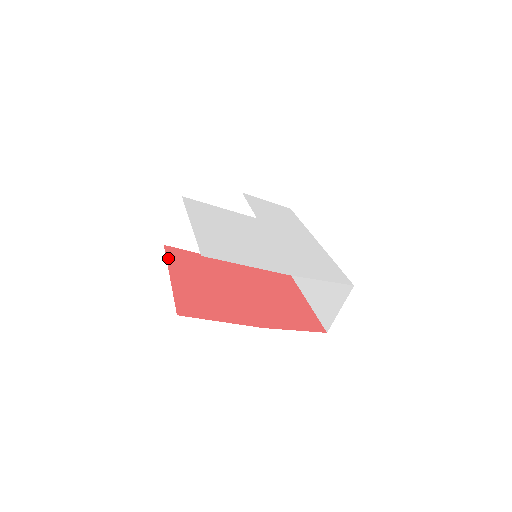
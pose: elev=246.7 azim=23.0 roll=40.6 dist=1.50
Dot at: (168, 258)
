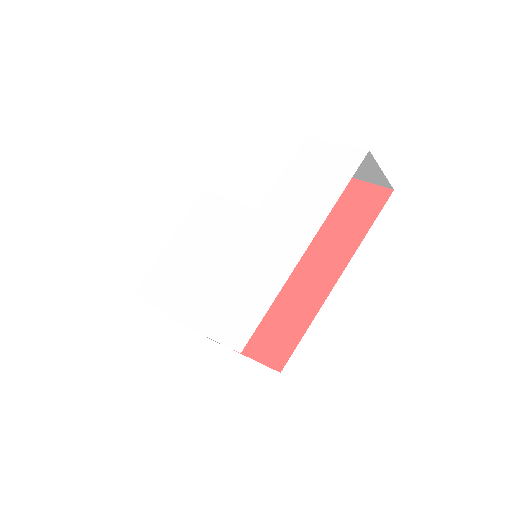
Dot at: occluded
